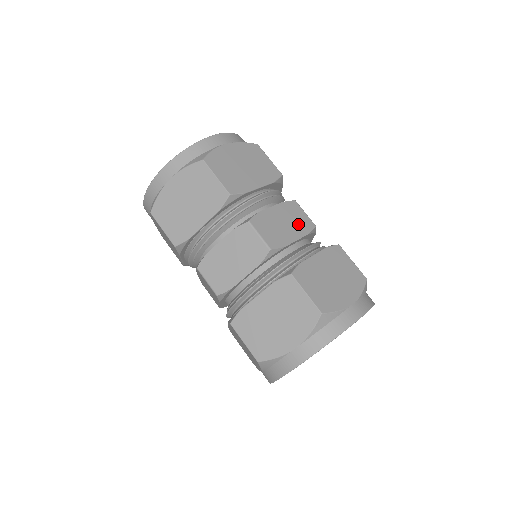
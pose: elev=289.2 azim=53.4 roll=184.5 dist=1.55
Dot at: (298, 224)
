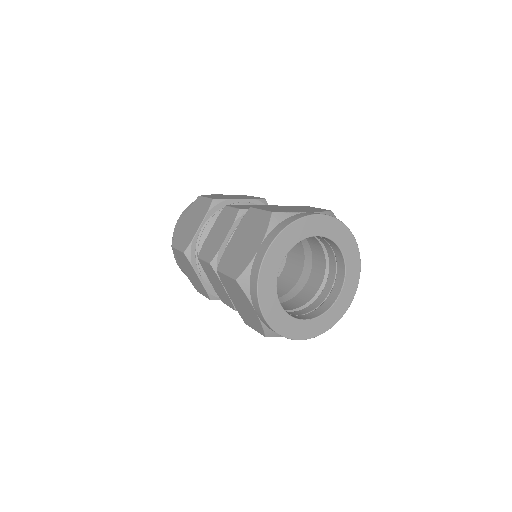
Dot at: occluded
